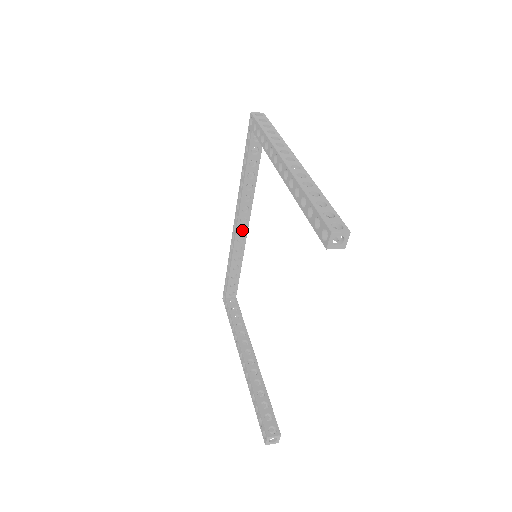
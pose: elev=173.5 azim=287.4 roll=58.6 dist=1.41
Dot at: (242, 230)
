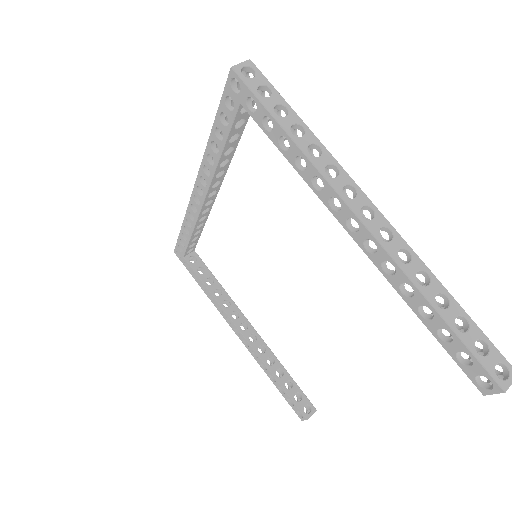
Dot at: occluded
